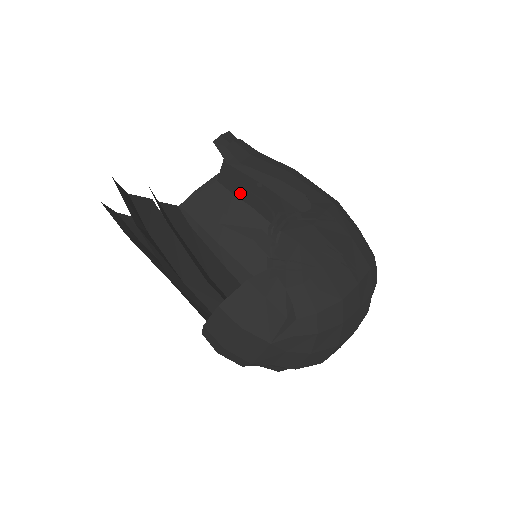
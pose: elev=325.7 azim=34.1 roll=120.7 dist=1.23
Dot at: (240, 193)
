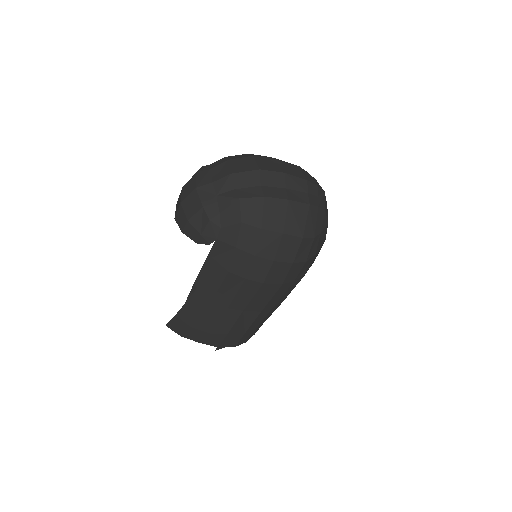
Dot at: occluded
